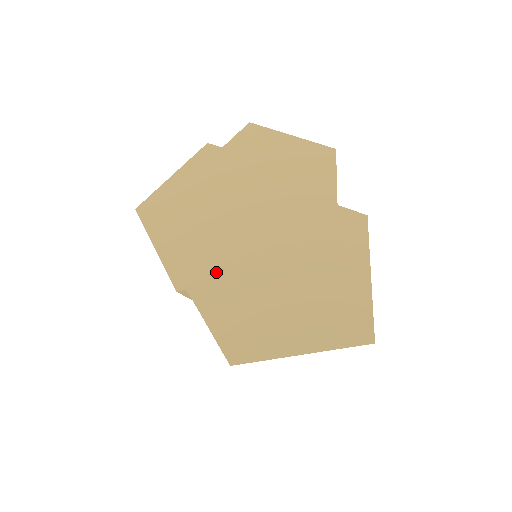
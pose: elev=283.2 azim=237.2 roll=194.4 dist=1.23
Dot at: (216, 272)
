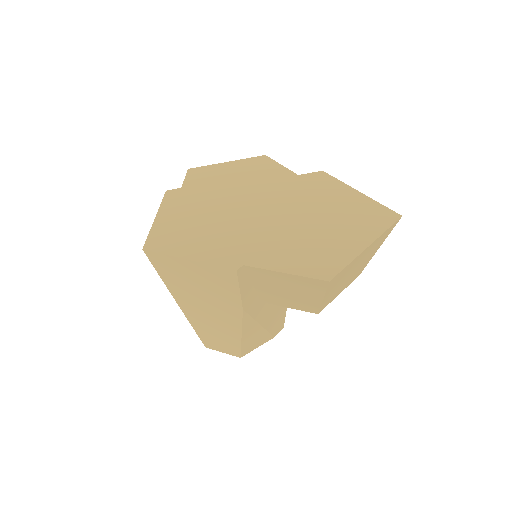
Dot at: (255, 244)
